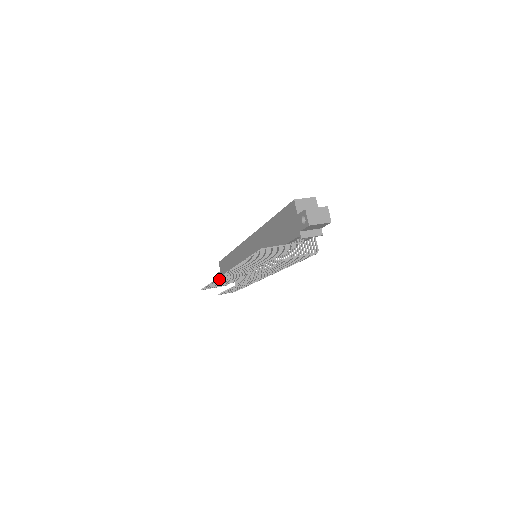
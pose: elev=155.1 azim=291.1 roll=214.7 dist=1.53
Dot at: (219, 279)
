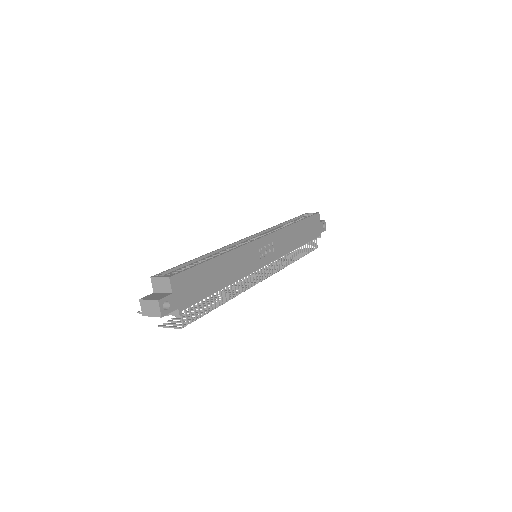
Dot at: occluded
